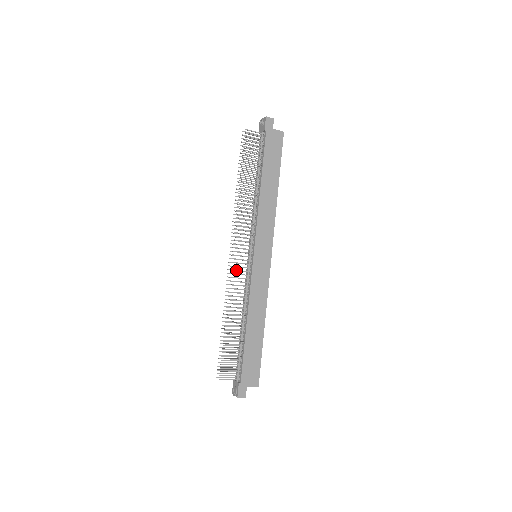
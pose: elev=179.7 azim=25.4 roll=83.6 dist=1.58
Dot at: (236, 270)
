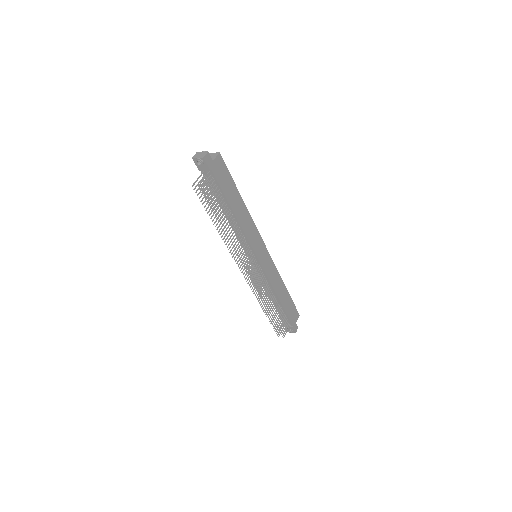
Dot at: occluded
